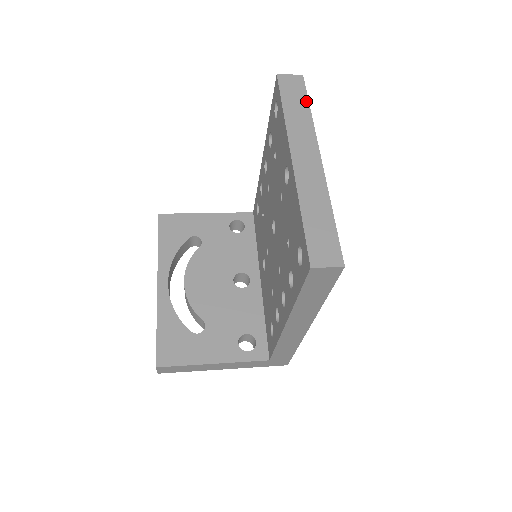
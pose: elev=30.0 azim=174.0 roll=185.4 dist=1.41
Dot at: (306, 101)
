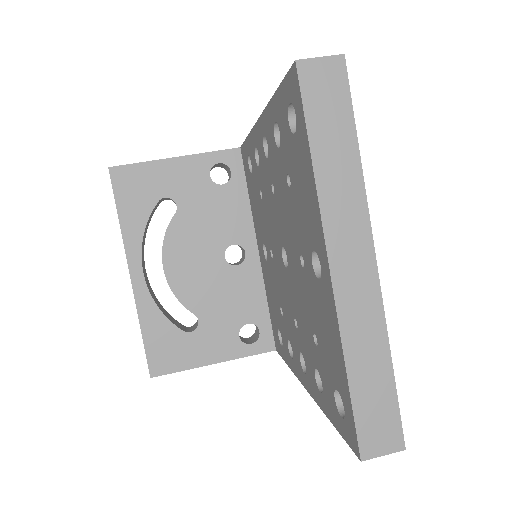
Dot at: (351, 127)
